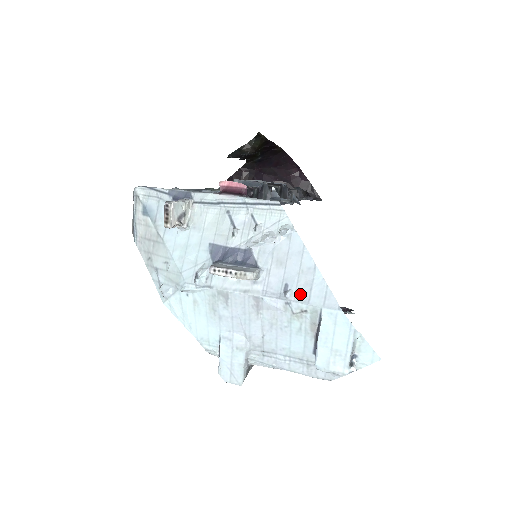
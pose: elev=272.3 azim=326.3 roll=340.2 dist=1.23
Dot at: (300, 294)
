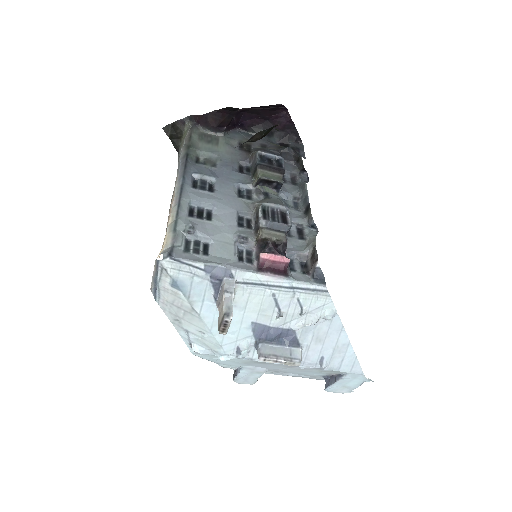
Dot at: (333, 364)
